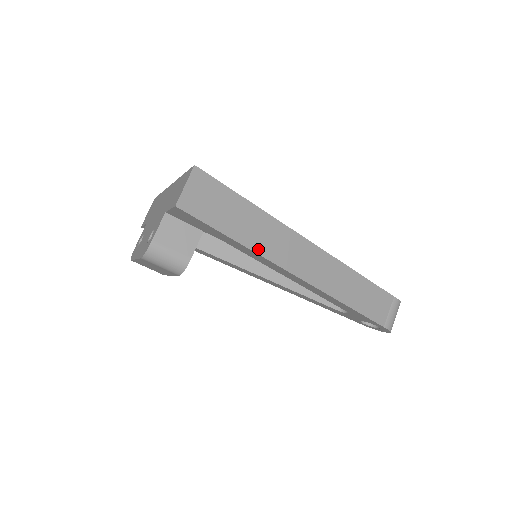
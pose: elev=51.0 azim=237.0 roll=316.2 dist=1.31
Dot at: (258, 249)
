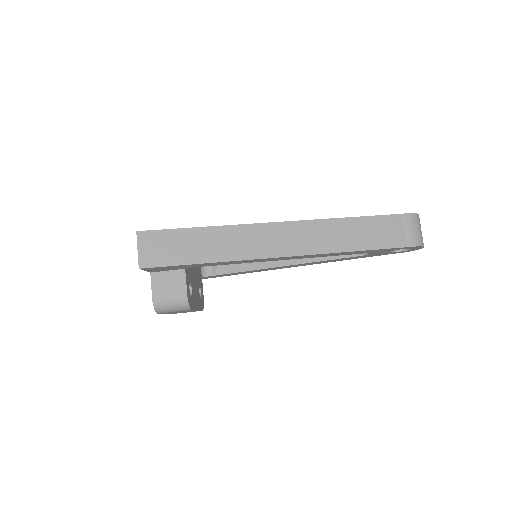
Dot at: (227, 258)
